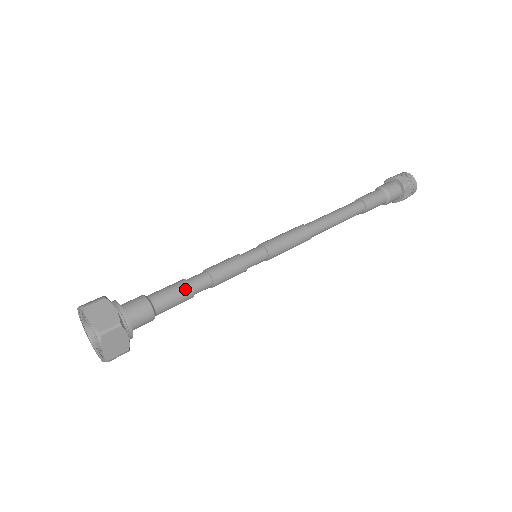
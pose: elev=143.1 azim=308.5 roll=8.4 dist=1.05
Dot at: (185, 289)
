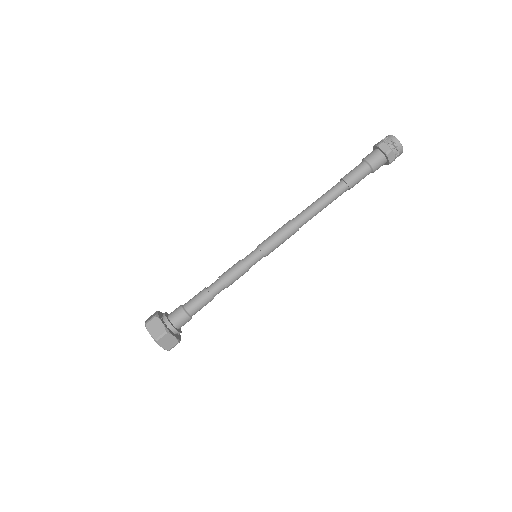
Dot at: (210, 301)
